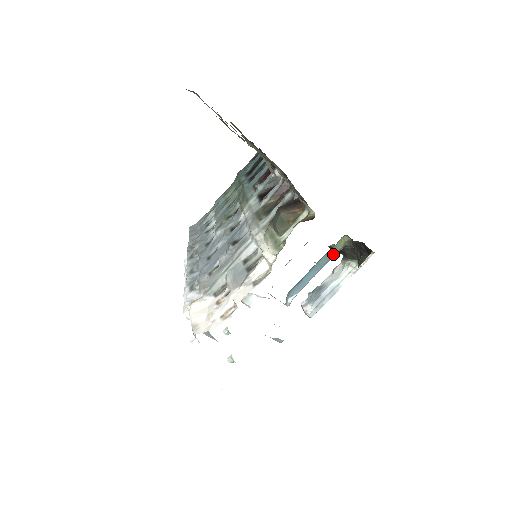
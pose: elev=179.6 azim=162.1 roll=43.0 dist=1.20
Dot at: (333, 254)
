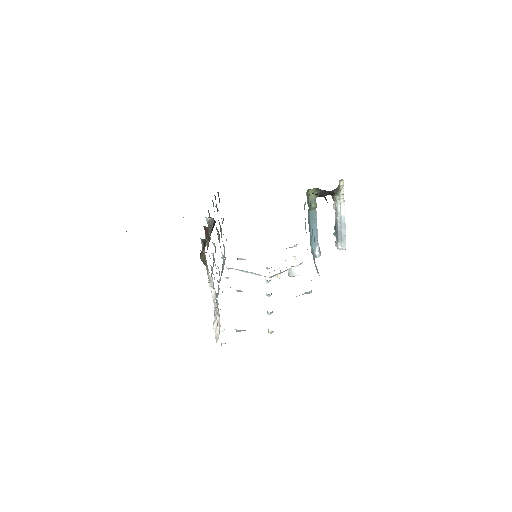
Dot at: (313, 206)
